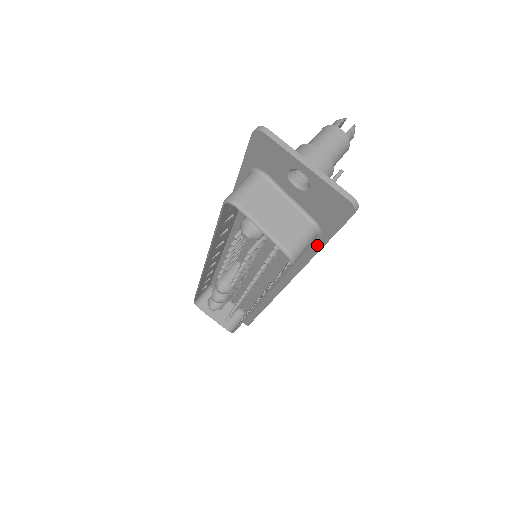
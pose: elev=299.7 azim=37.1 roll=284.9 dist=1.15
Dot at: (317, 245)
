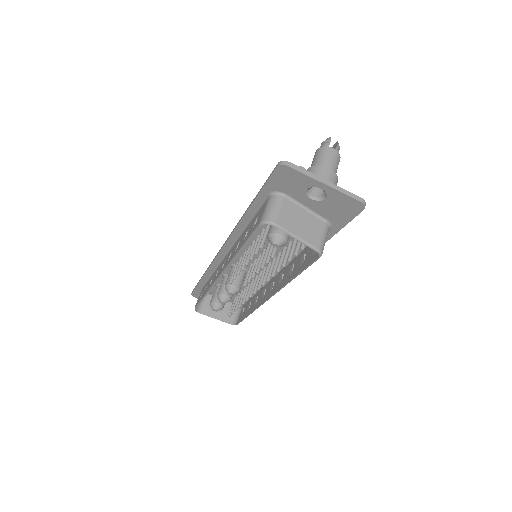
Dot at: occluded
